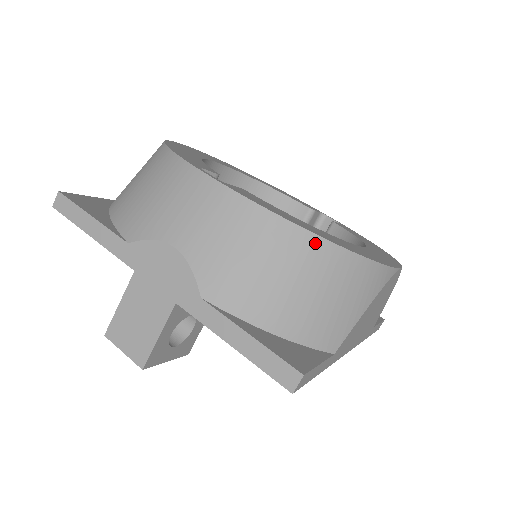
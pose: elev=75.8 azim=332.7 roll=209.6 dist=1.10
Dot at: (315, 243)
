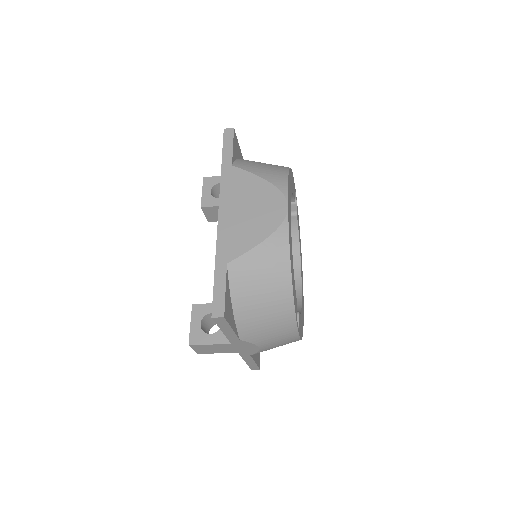
Dot at: occluded
